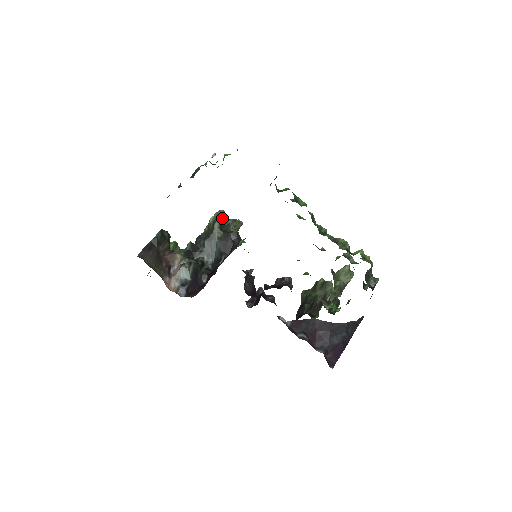
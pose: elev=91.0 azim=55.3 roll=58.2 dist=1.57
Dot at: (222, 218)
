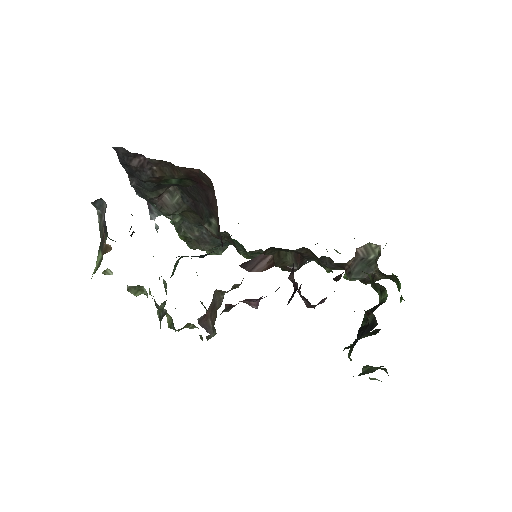
Dot at: occluded
